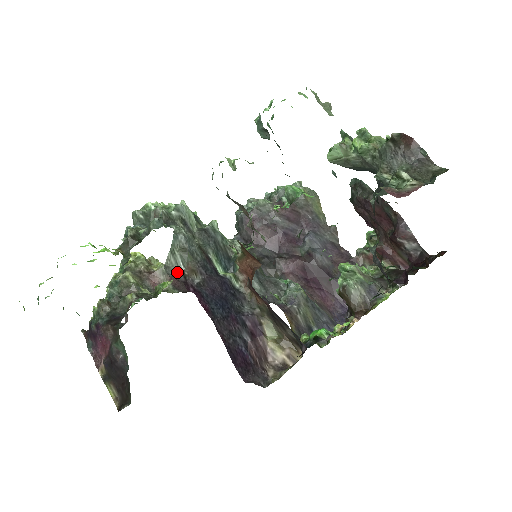
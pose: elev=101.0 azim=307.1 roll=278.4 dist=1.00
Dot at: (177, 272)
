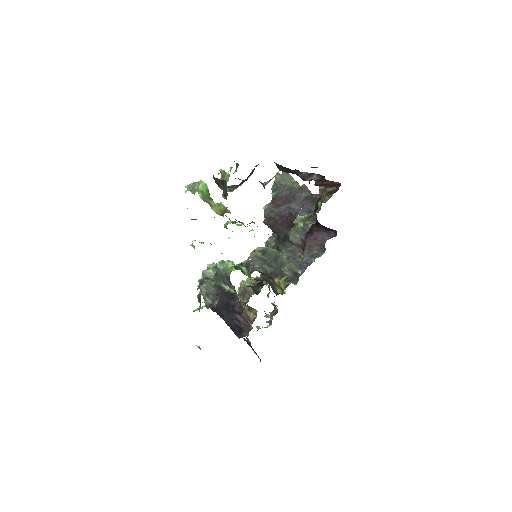
Dot at: (209, 306)
